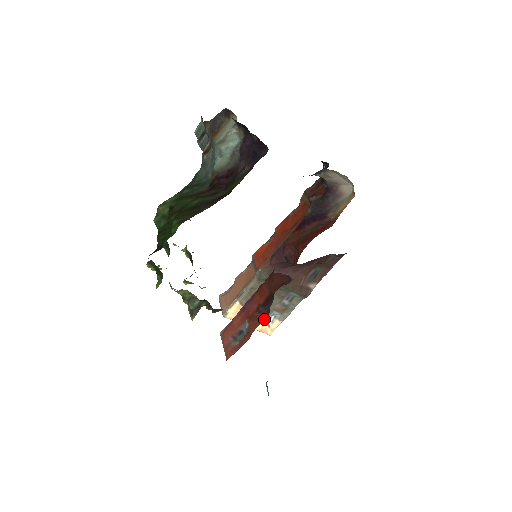
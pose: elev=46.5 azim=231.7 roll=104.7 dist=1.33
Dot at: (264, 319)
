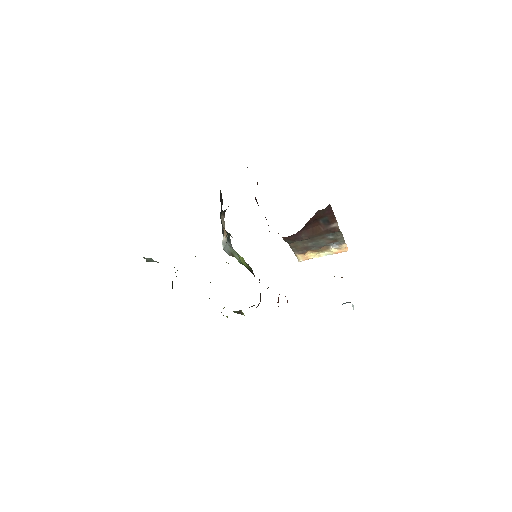
Dot at: occluded
